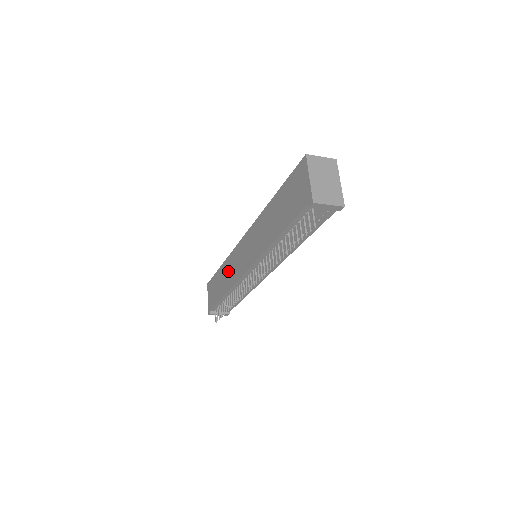
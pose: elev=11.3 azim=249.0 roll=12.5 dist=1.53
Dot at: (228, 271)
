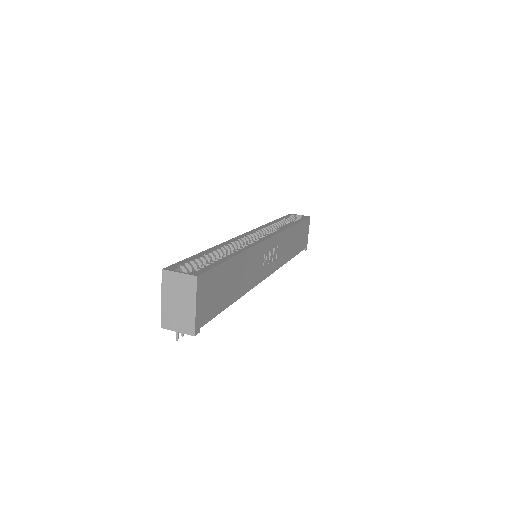
Dot at: occluded
